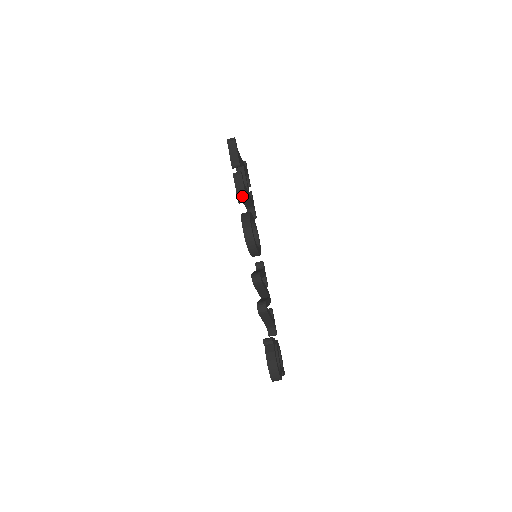
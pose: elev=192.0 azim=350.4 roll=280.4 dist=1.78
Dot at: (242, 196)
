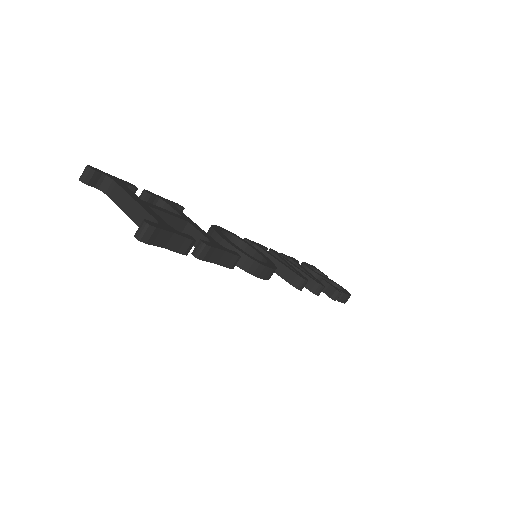
Dot at: (234, 261)
